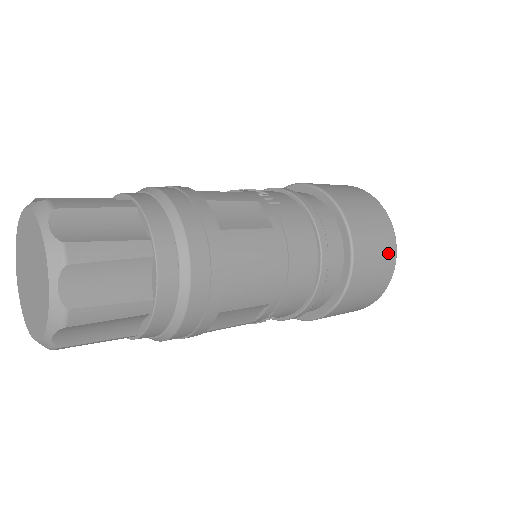
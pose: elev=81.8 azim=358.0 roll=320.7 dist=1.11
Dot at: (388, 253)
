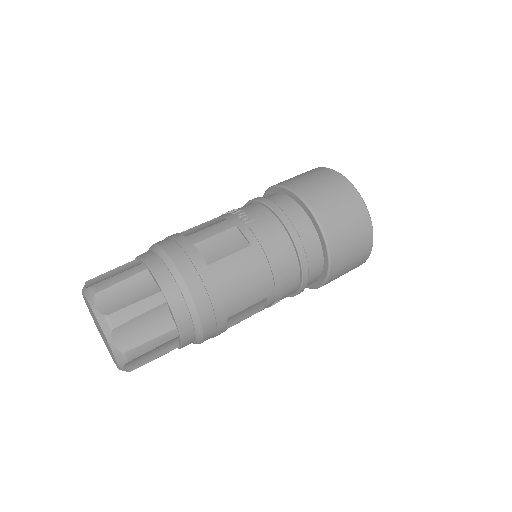
Dot at: (361, 223)
